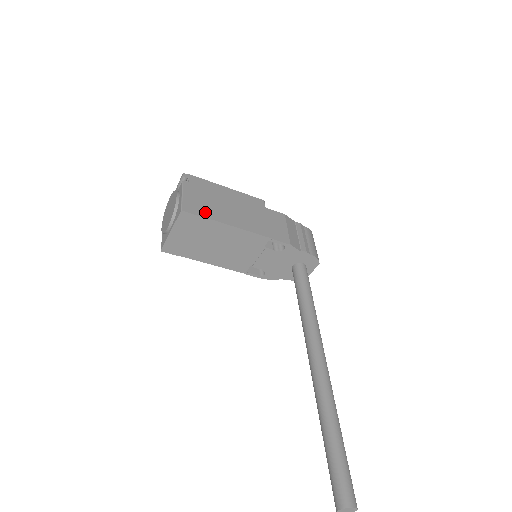
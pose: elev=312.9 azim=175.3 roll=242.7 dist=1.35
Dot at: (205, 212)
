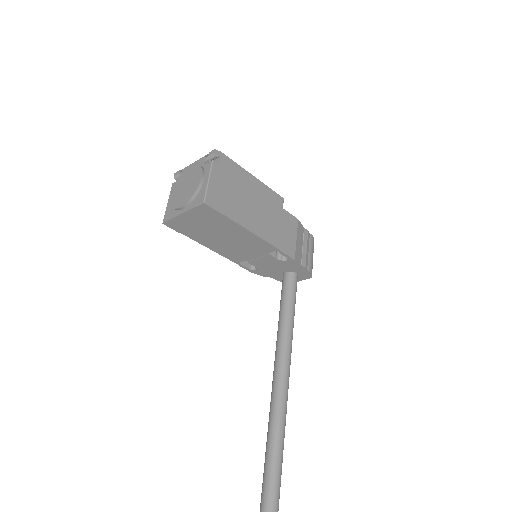
Dot at: (226, 208)
